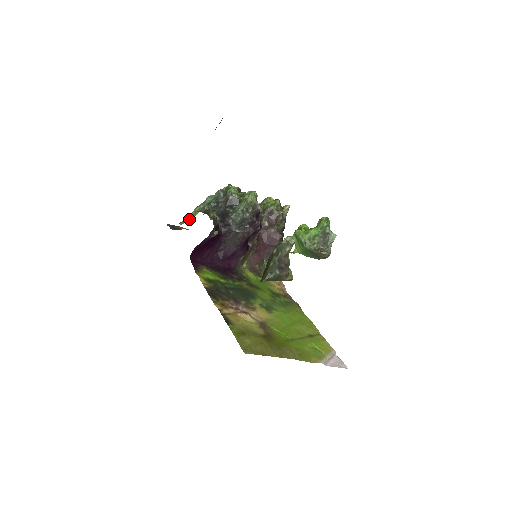
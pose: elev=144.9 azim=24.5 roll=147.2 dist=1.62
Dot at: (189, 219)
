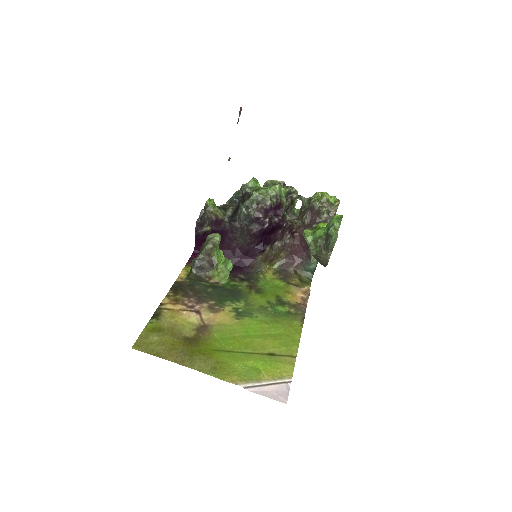
Dot at: occluded
